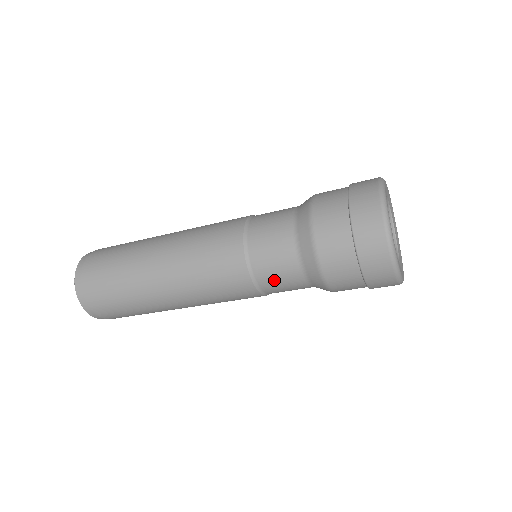
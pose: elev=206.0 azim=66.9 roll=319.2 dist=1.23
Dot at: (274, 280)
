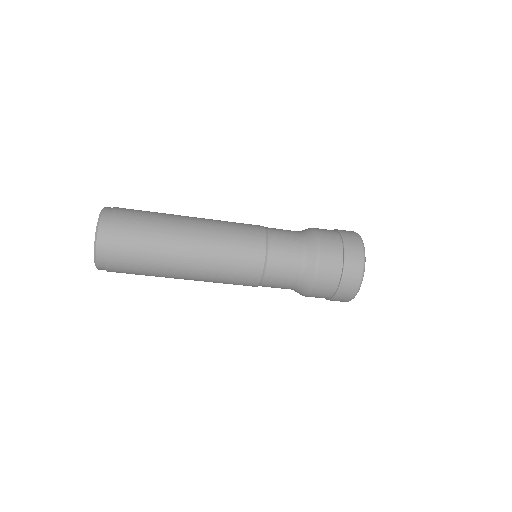
Dot at: (275, 283)
